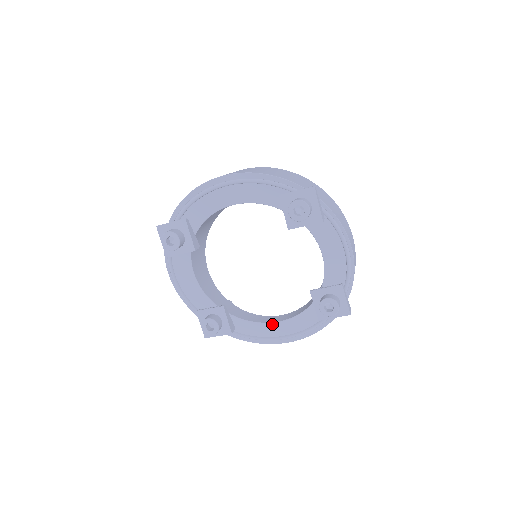
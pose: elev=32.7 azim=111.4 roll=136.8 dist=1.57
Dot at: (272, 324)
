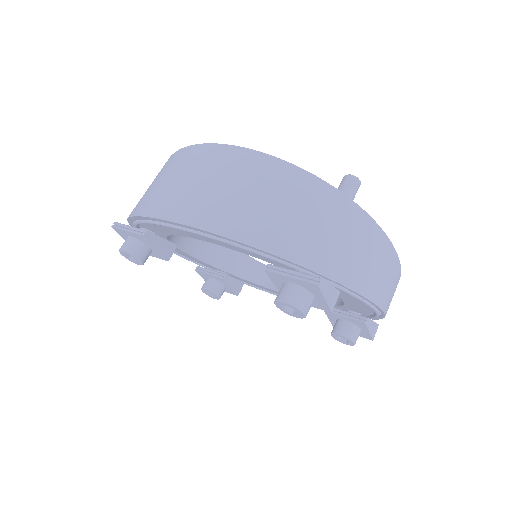
Dot at: occluded
